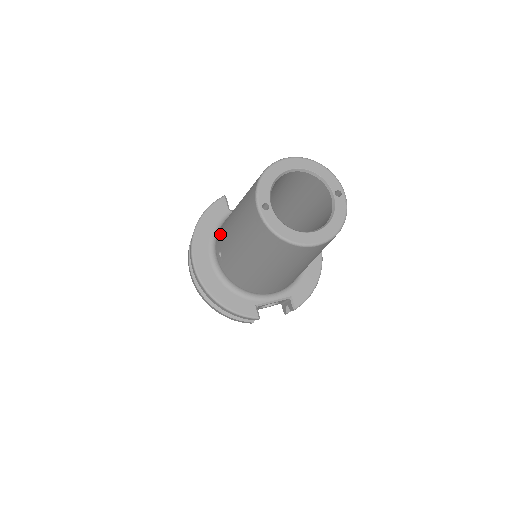
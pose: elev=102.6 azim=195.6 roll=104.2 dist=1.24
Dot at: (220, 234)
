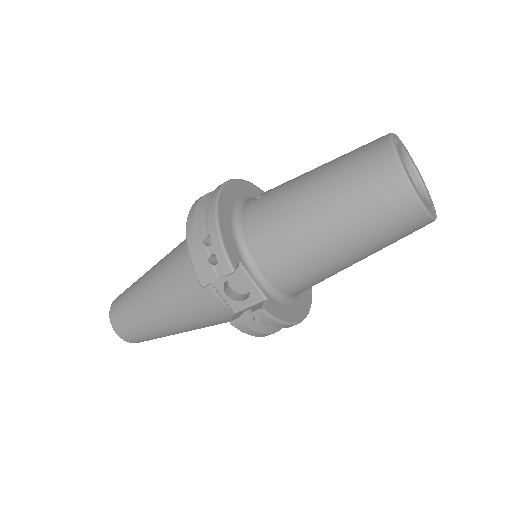
Dot at: occluded
